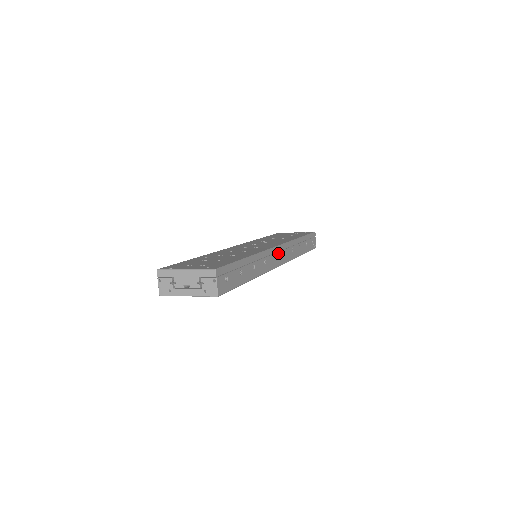
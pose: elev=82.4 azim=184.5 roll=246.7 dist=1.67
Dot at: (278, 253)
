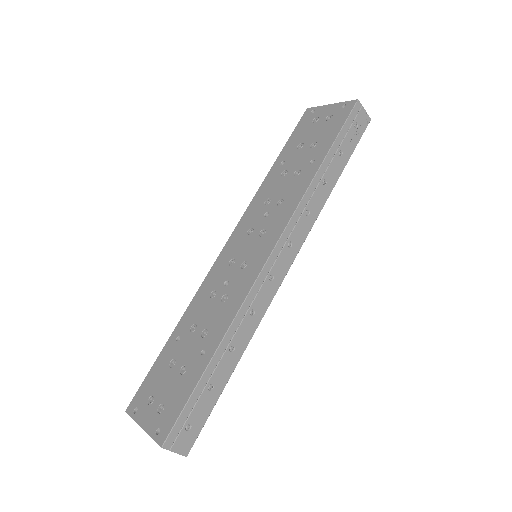
Dot at: (275, 263)
